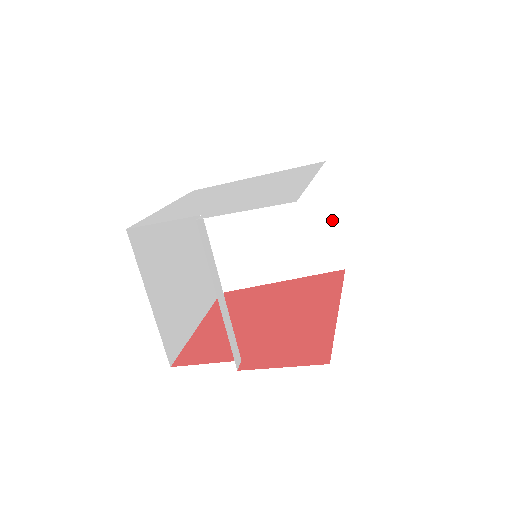
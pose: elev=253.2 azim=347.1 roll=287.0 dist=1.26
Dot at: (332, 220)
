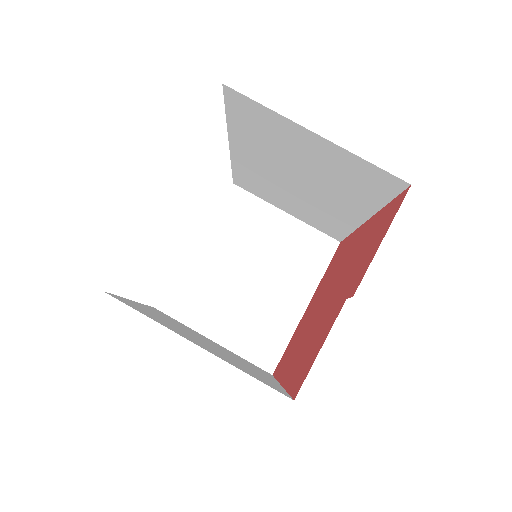
Dot at: (286, 218)
